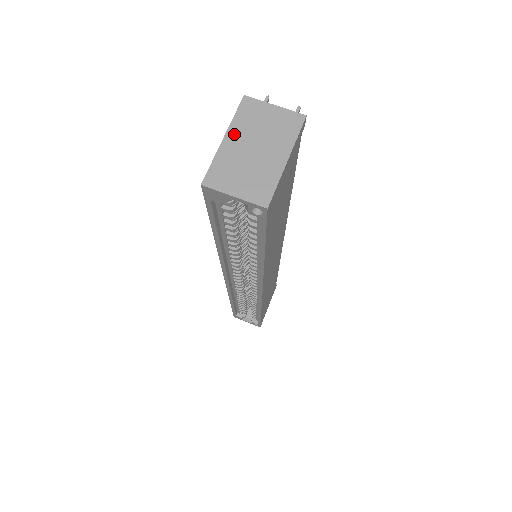
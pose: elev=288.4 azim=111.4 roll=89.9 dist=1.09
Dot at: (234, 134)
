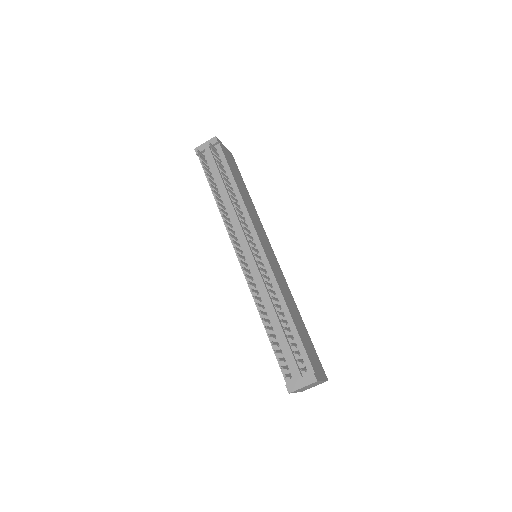
Dot at: (298, 391)
